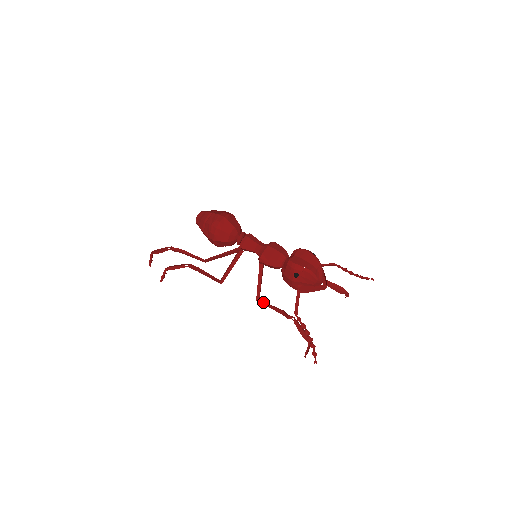
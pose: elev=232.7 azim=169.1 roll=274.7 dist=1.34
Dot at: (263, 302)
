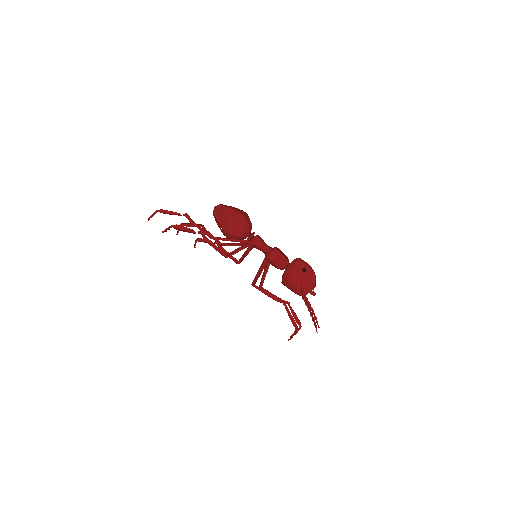
Dot at: (257, 288)
